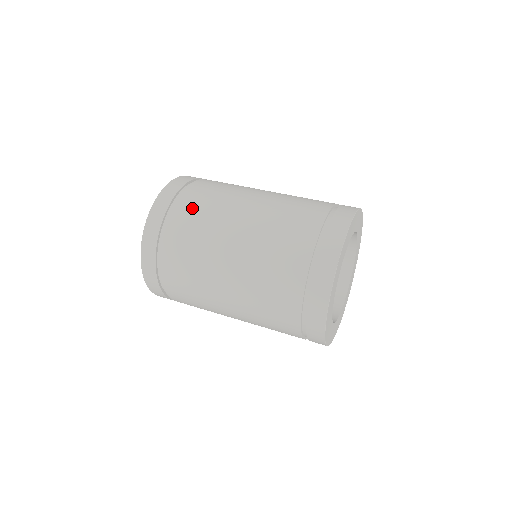
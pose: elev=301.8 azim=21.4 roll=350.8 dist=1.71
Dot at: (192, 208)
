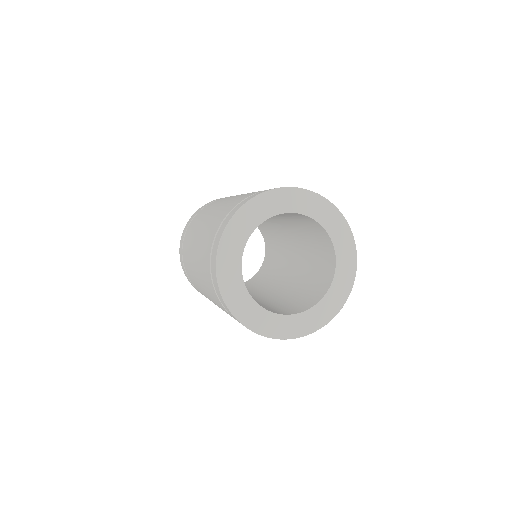
Dot at: (214, 202)
